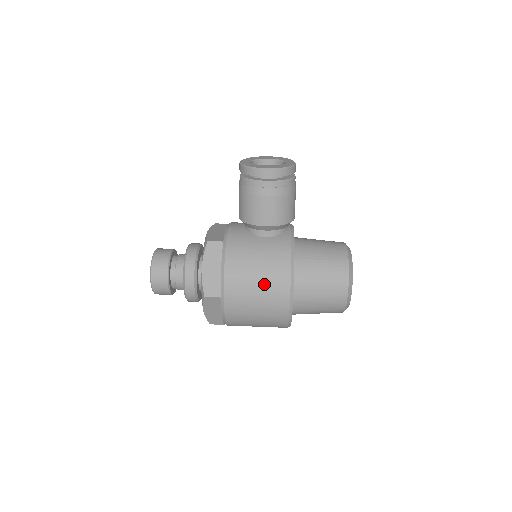
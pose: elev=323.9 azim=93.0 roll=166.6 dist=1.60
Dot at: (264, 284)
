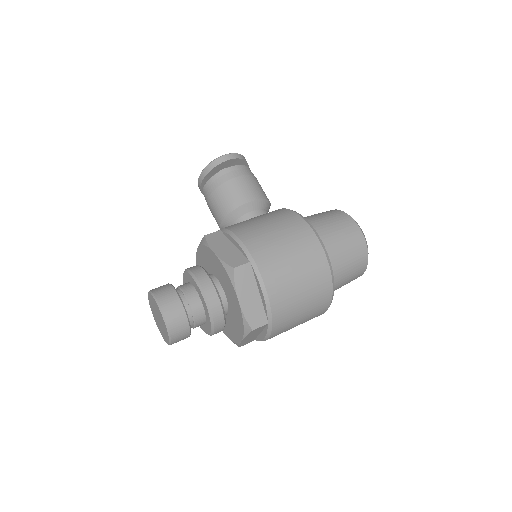
Dot at: (284, 232)
